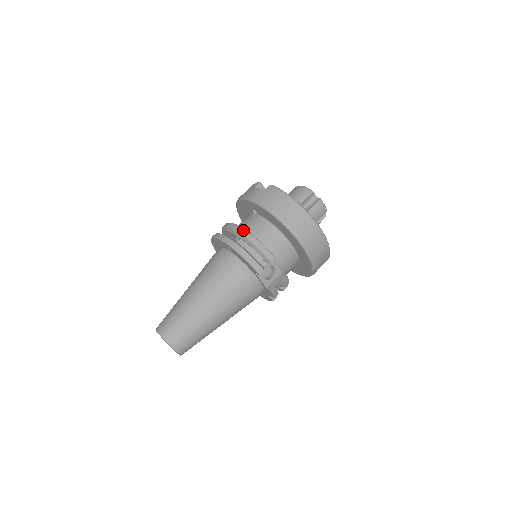
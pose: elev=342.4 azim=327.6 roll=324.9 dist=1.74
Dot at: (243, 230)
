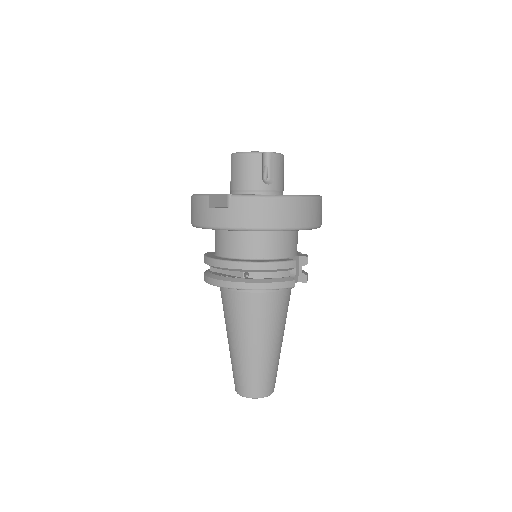
Dot at: (246, 264)
